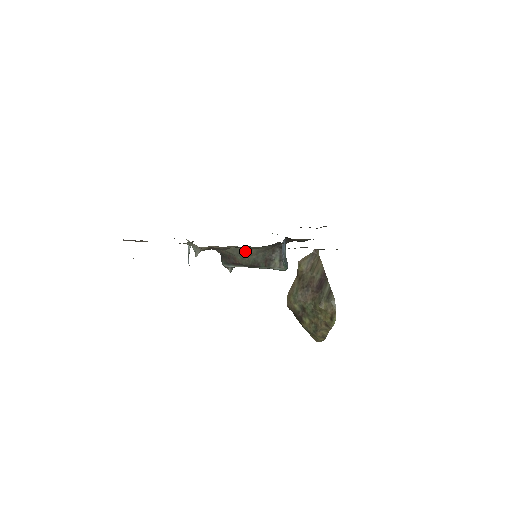
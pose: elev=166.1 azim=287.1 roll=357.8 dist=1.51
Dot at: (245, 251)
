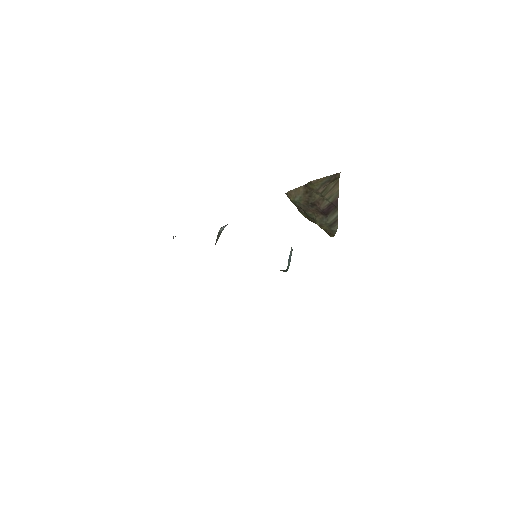
Dot at: occluded
